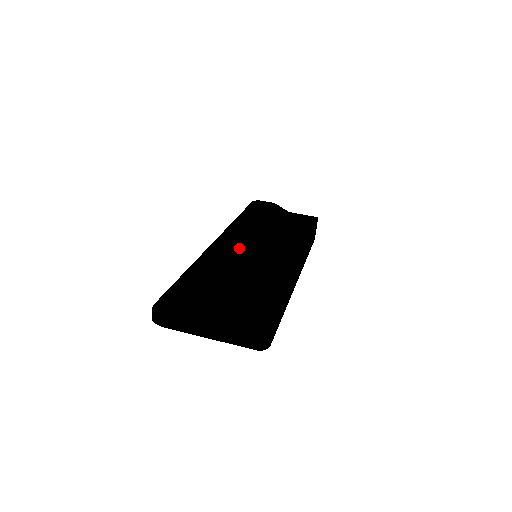
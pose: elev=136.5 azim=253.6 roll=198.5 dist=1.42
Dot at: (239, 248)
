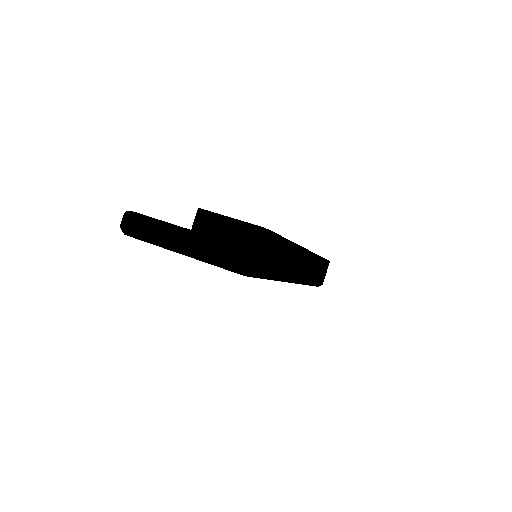
Dot at: occluded
